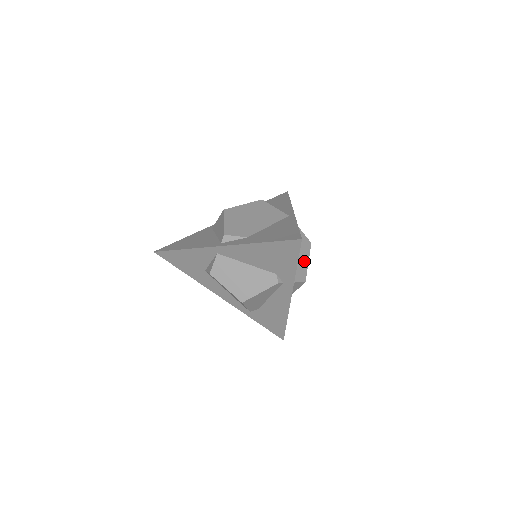
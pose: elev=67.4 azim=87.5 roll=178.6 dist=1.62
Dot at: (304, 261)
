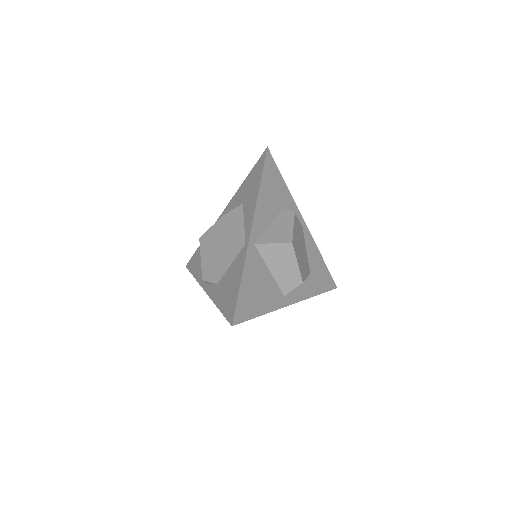
Dot at: (291, 266)
